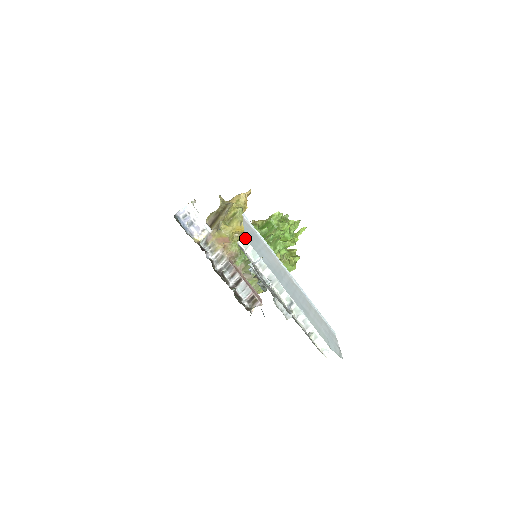
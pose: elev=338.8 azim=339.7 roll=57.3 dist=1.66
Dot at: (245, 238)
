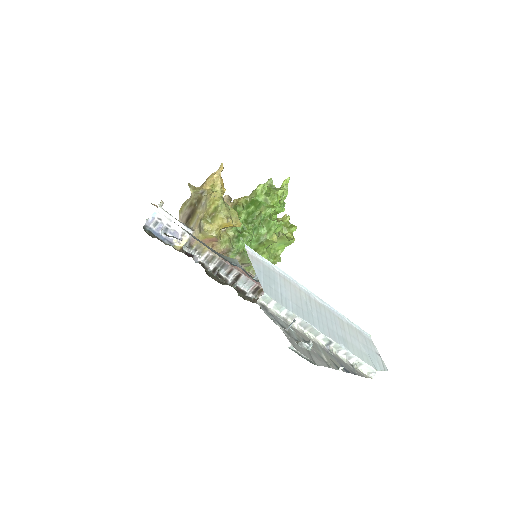
Dot at: (265, 294)
